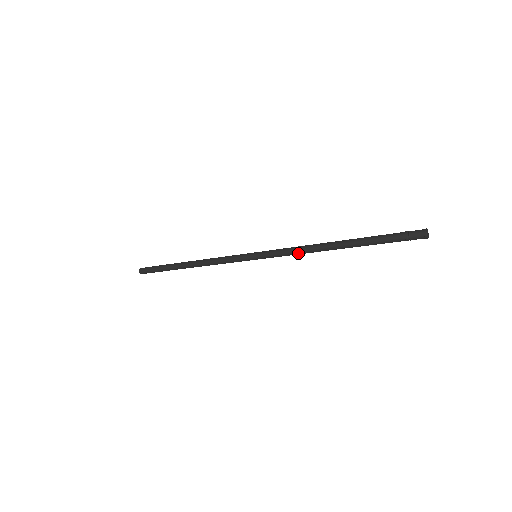
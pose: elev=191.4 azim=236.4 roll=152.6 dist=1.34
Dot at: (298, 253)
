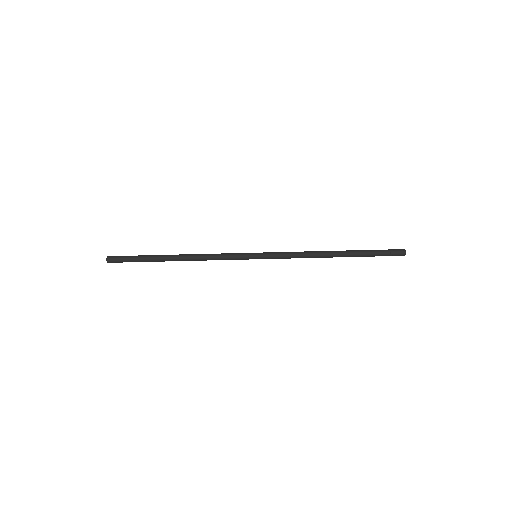
Dot at: (300, 254)
